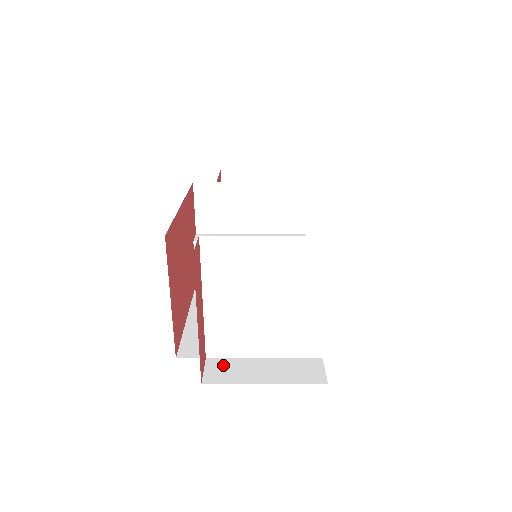
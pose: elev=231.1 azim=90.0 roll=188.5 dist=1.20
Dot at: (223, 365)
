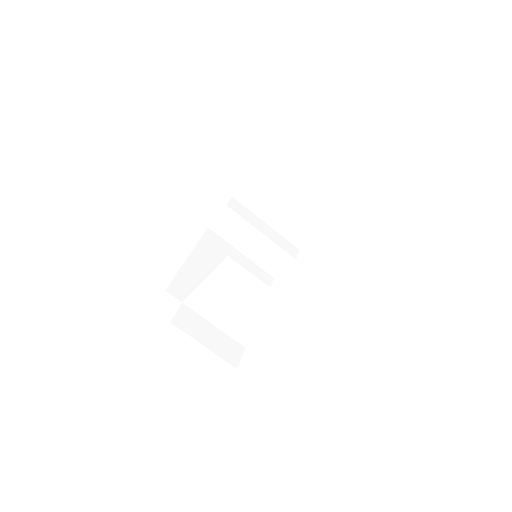
Dot at: (189, 315)
